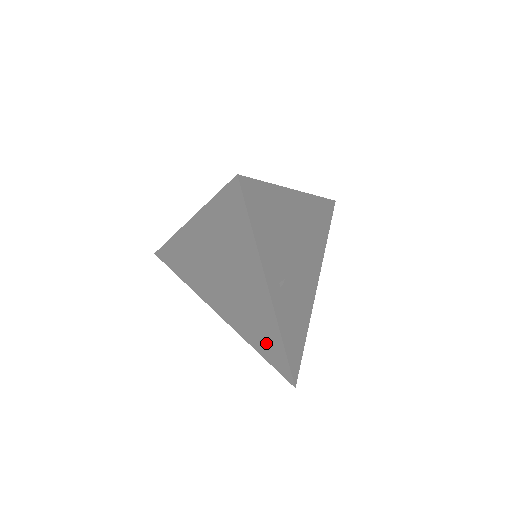
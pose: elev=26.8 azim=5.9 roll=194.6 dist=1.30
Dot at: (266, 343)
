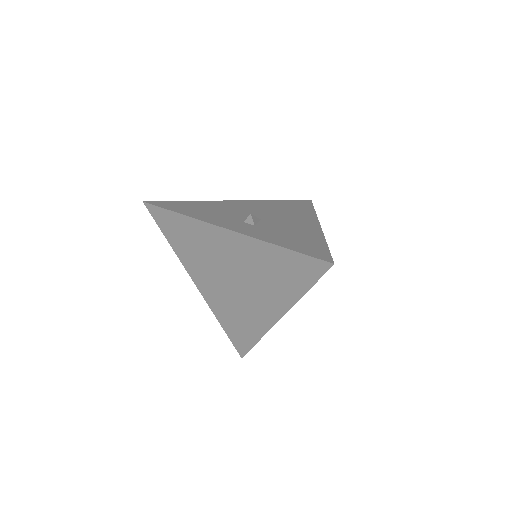
Dot at: (239, 329)
